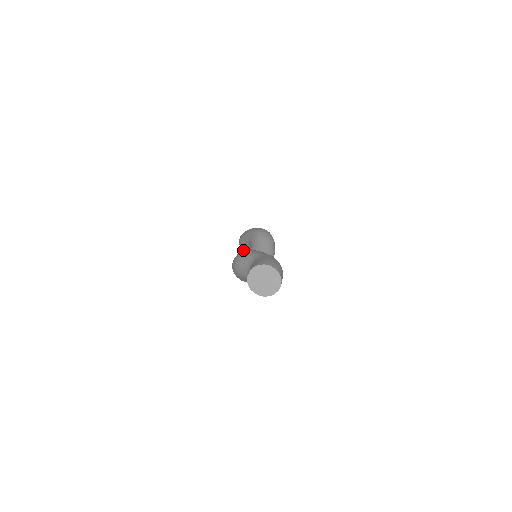
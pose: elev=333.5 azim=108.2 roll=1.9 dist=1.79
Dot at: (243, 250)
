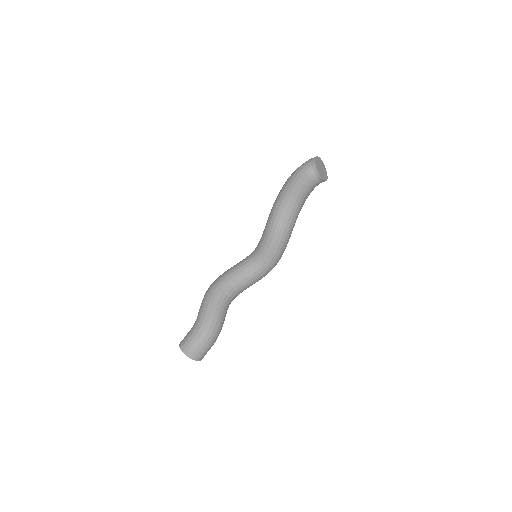
Dot at: occluded
